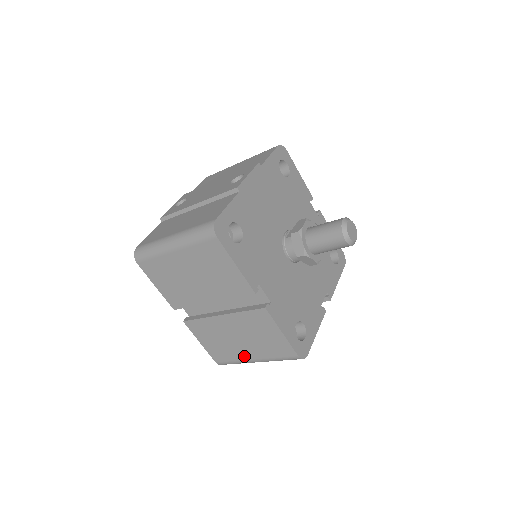
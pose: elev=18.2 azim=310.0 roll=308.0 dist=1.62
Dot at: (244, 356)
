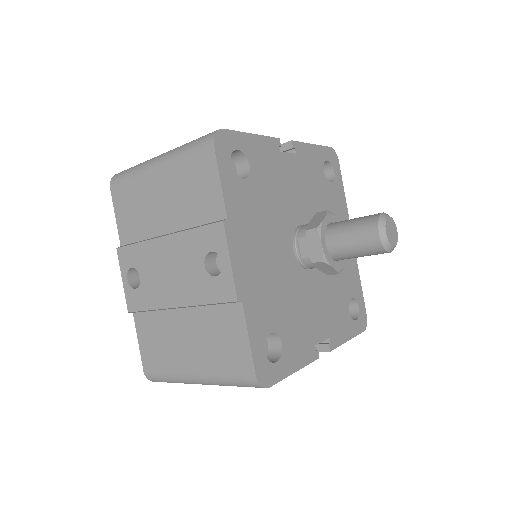
Dot at: occluded
